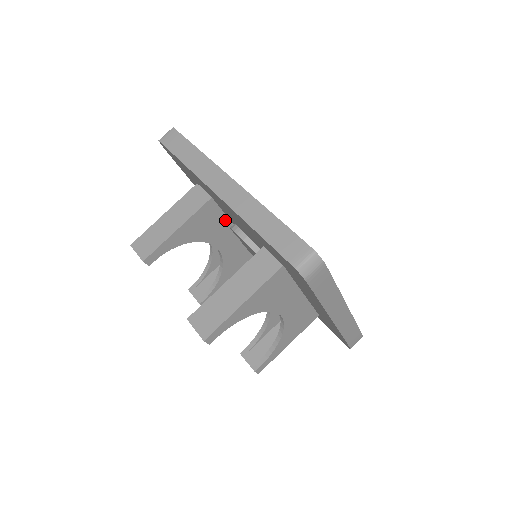
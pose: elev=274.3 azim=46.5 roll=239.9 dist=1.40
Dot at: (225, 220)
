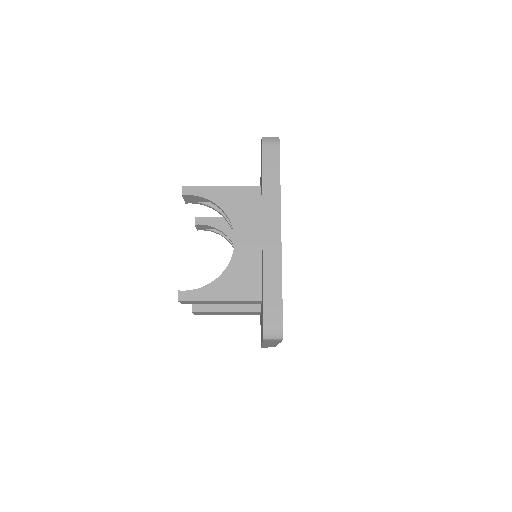
Dot at: occluded
